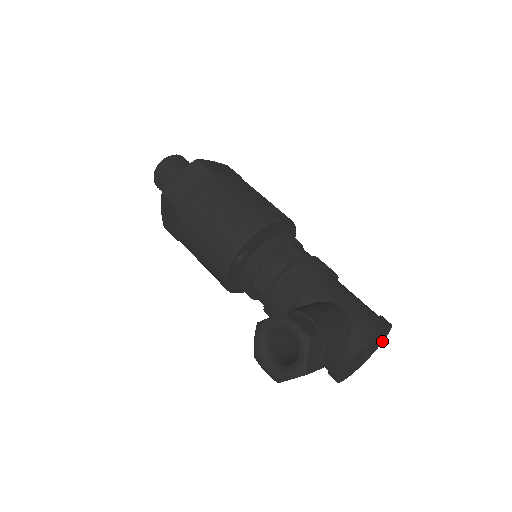
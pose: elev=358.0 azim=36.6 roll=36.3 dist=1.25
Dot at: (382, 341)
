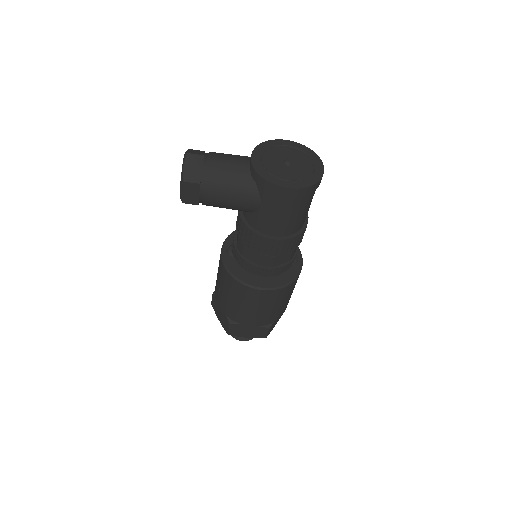
Dot at: (319, 163)
